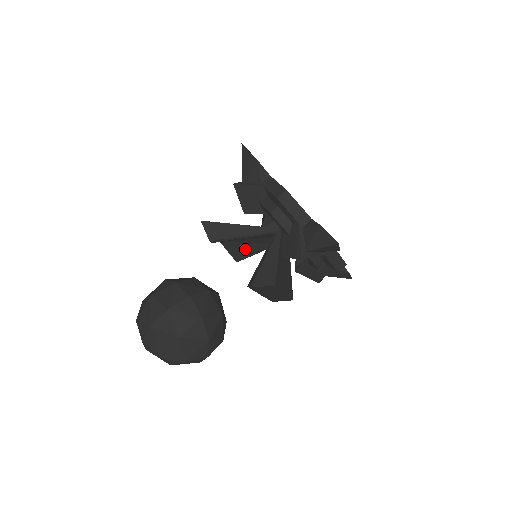
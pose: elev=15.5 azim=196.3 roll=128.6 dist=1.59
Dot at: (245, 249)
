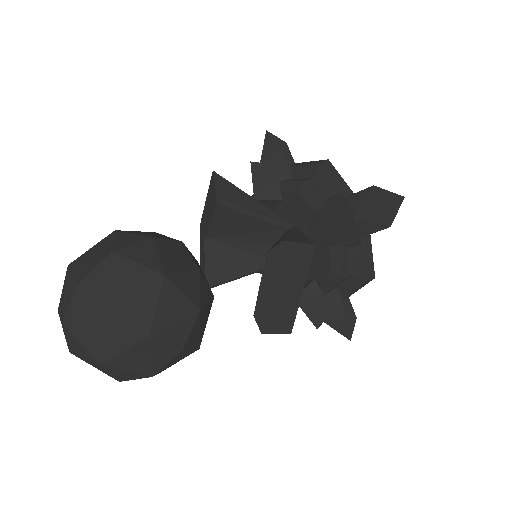
Dot at: (229, 263)
